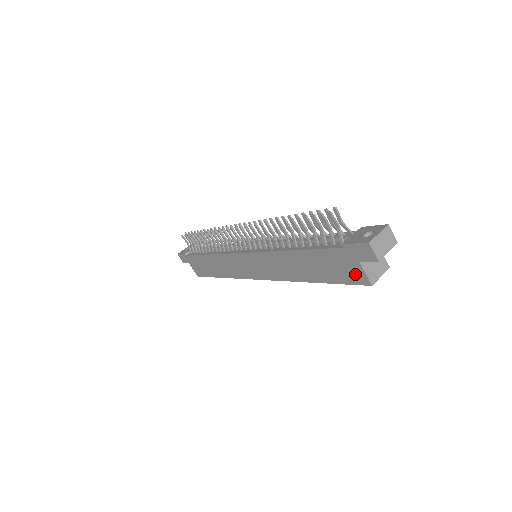
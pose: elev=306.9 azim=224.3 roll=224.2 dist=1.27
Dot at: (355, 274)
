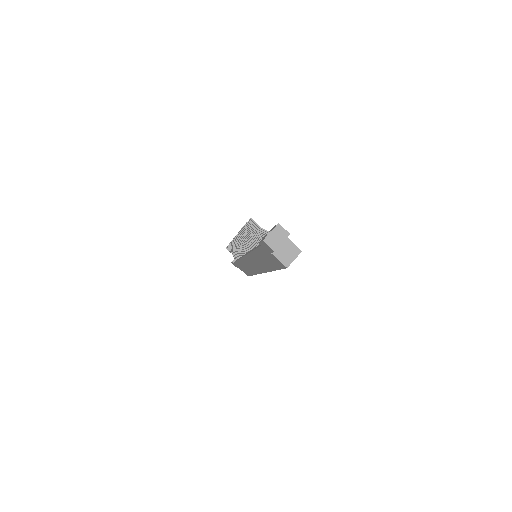
Dot at: (277, 262)
